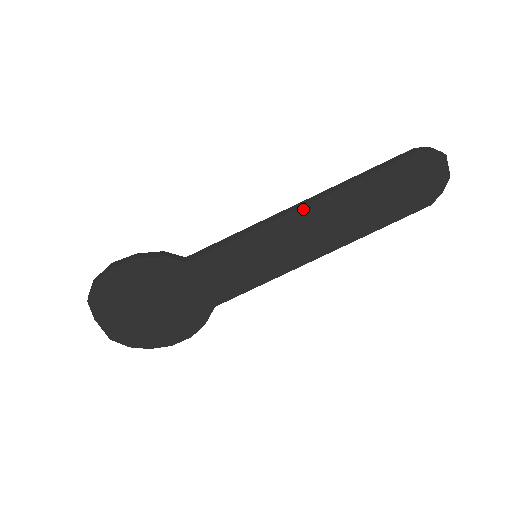
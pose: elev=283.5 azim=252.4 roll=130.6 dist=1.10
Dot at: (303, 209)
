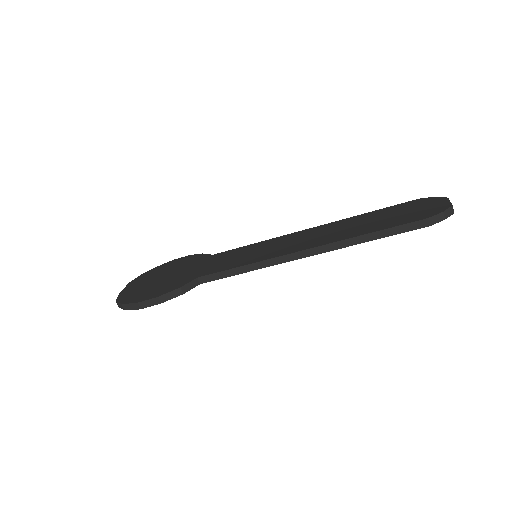
Dot at: (307, 256)
